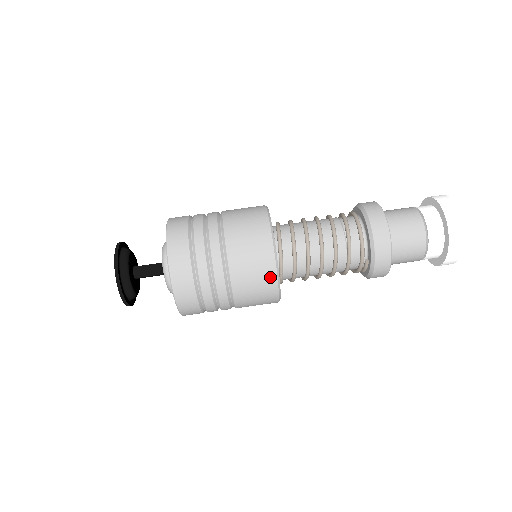
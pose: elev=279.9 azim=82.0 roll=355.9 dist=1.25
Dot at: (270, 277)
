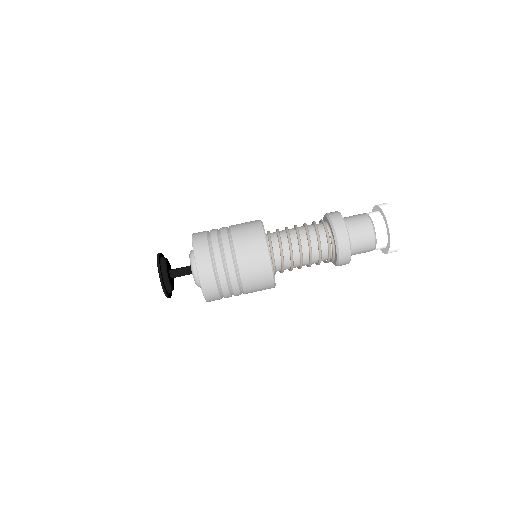
Dot at: (260, 240)
